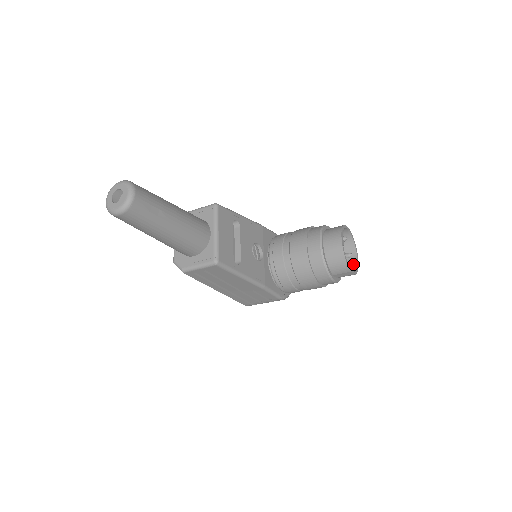
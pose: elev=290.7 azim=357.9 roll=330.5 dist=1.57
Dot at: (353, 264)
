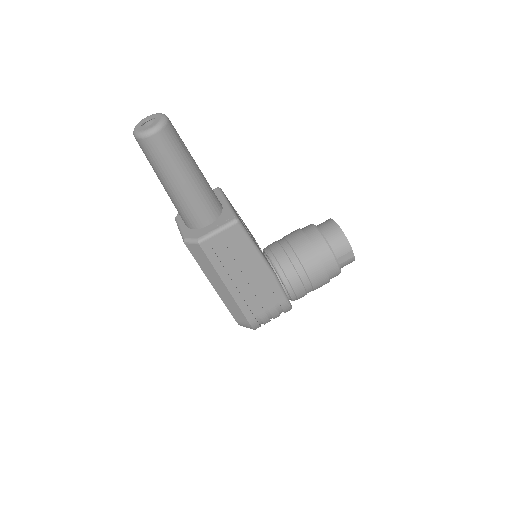
Dot at: occluded
